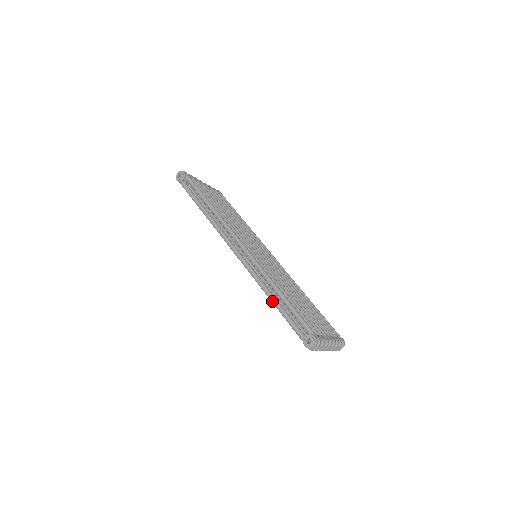
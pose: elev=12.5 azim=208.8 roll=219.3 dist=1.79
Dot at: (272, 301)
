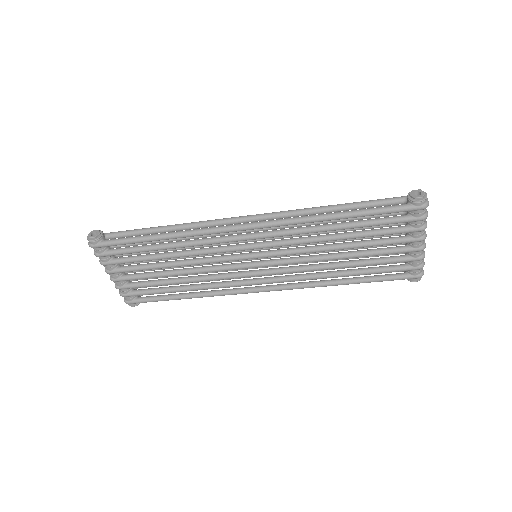
Dot at: (338, 214)
